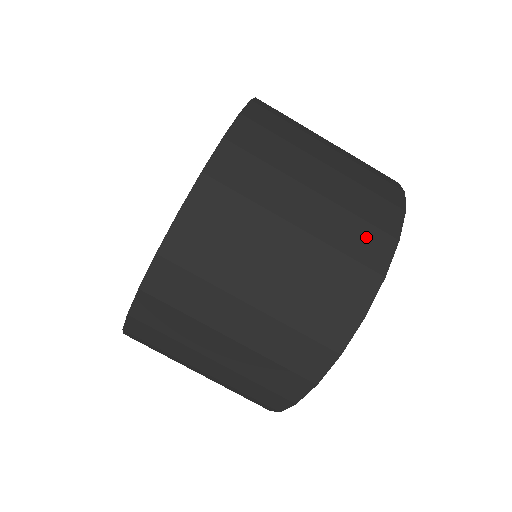
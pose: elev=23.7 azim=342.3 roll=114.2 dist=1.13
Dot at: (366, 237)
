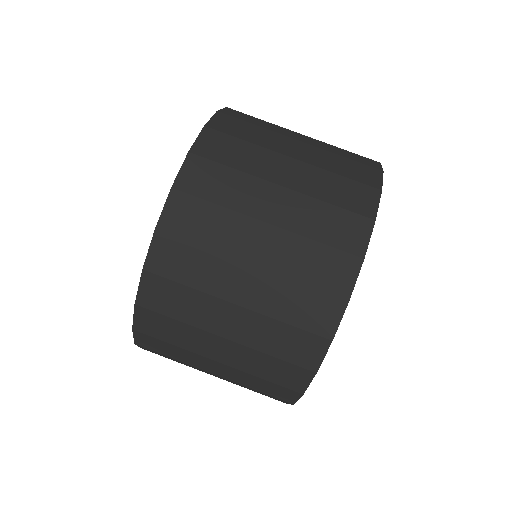
Dot at: (295, 341)
